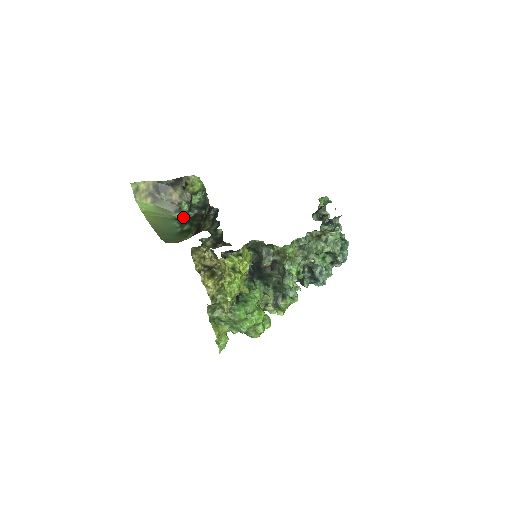
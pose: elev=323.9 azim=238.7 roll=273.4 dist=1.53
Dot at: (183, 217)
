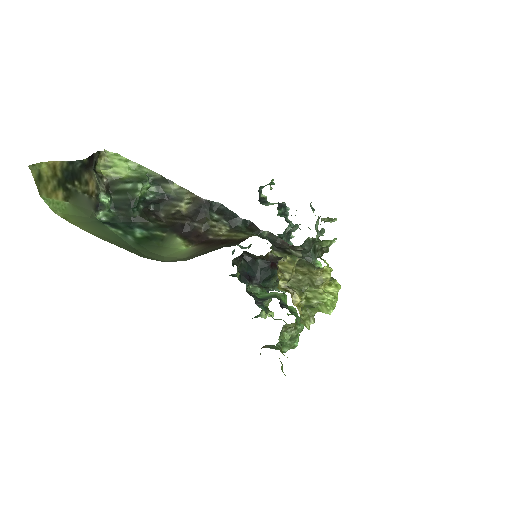
Dot at: (108, 218)
